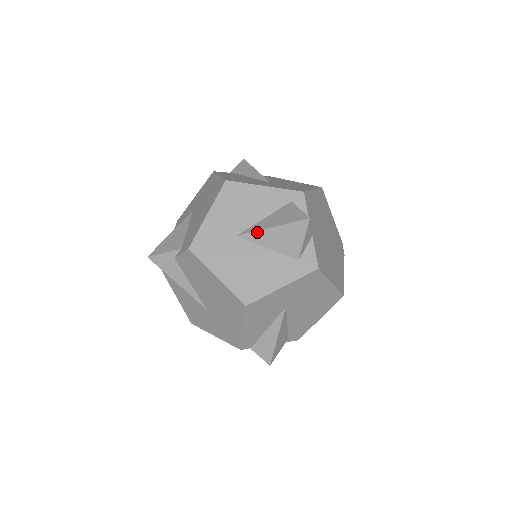
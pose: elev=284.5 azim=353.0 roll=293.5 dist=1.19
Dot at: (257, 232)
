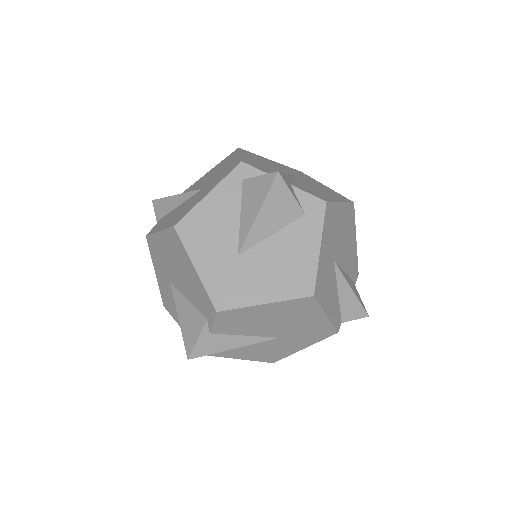
Dot at: (250, 233)
